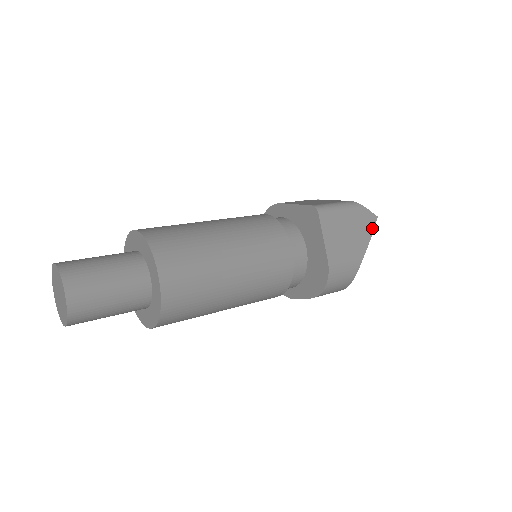
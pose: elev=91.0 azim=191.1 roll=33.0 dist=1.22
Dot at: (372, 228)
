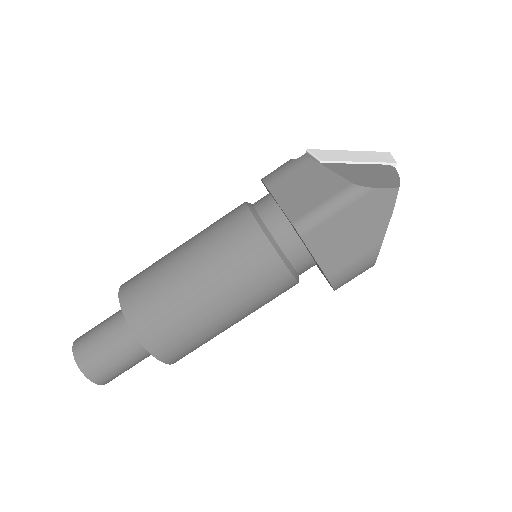
Dot at: (390, 208)
